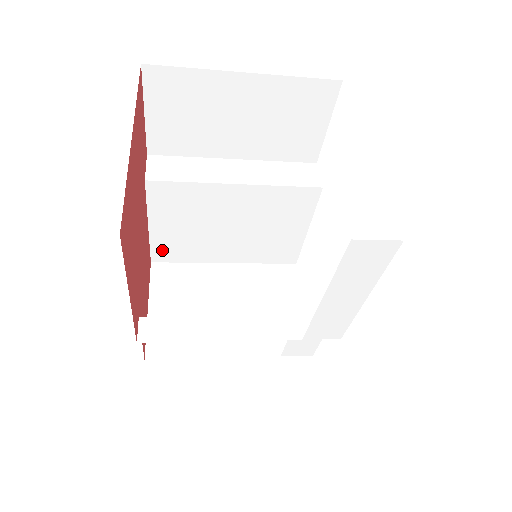
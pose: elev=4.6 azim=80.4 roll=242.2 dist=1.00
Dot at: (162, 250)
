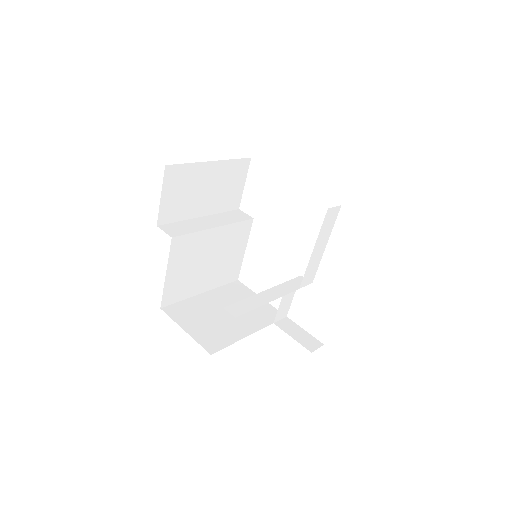
Dot at: (169, 294)
